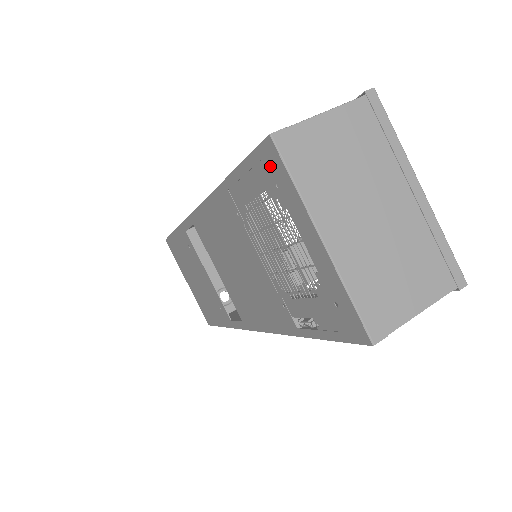
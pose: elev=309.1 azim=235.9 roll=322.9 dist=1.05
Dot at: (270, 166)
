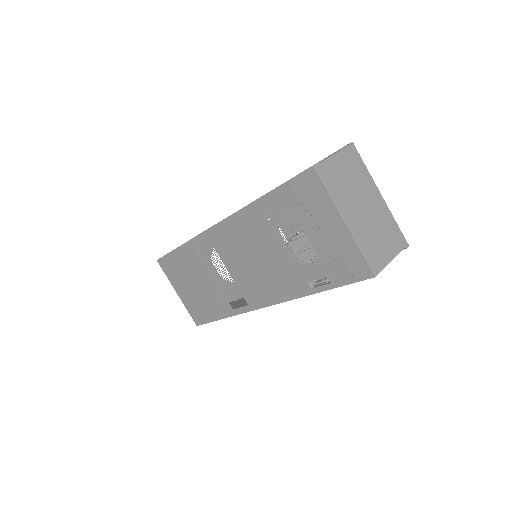
Dot at: (310, 184)
